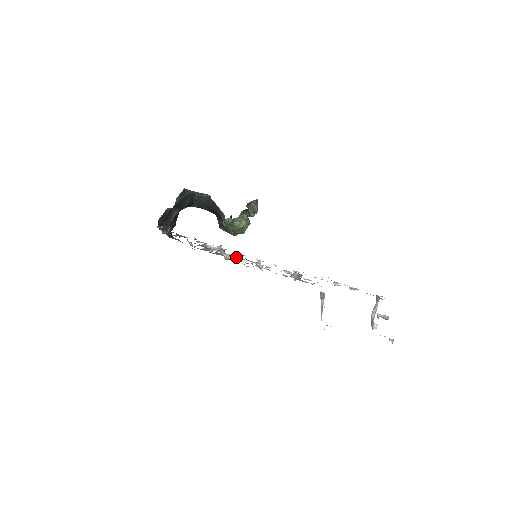
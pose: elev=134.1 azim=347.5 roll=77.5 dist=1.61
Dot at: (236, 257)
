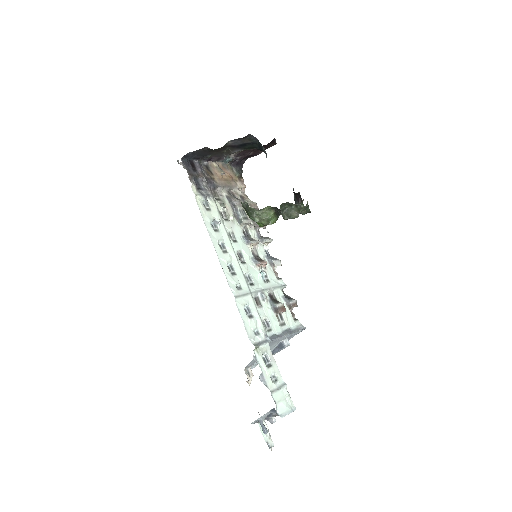
Dot at: (245, 239)
